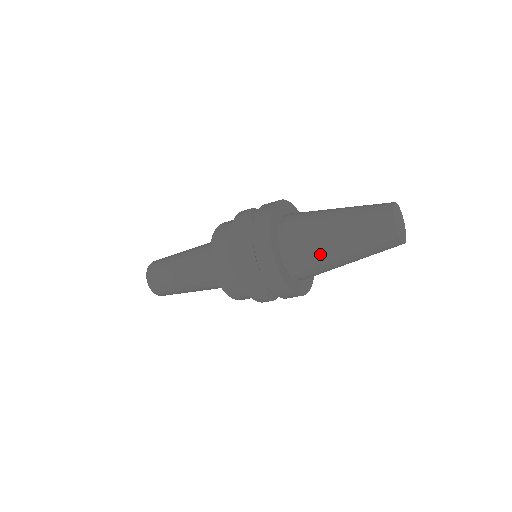
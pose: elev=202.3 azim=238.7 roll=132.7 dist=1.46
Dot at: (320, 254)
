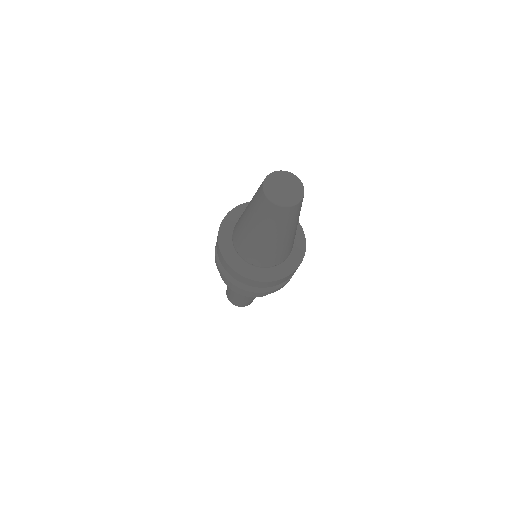
Dot at: (241, 218)
